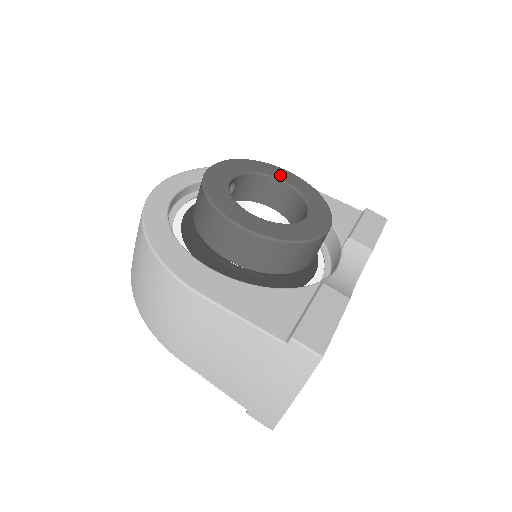
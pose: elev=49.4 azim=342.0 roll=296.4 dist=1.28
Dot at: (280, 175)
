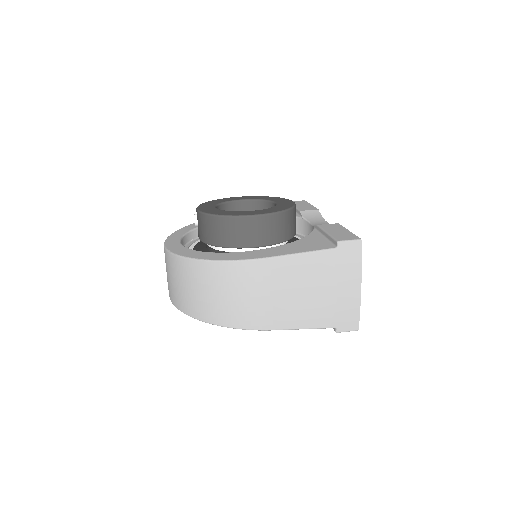
Dot at: (235, 199)
